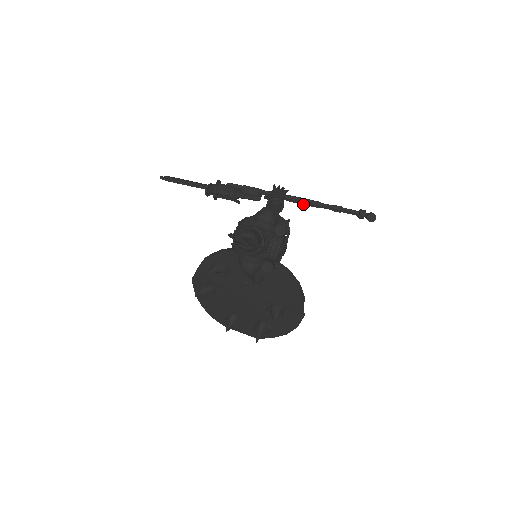
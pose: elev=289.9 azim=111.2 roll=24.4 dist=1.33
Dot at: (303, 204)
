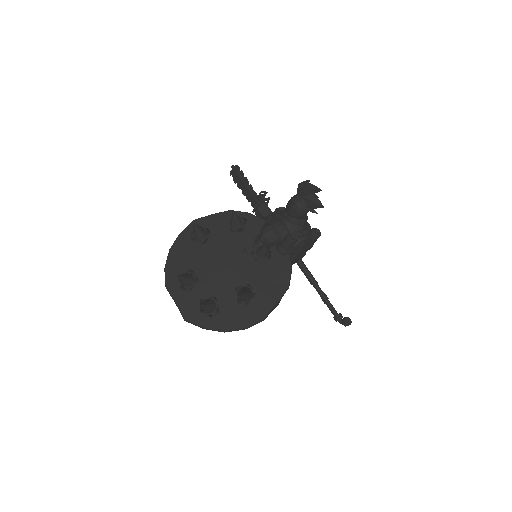
Dot at: (305, 272)
